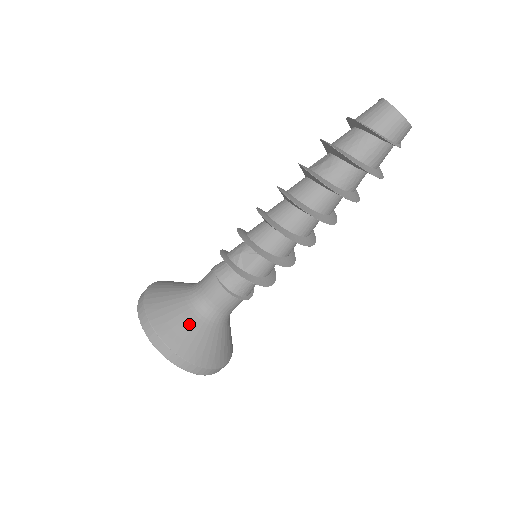
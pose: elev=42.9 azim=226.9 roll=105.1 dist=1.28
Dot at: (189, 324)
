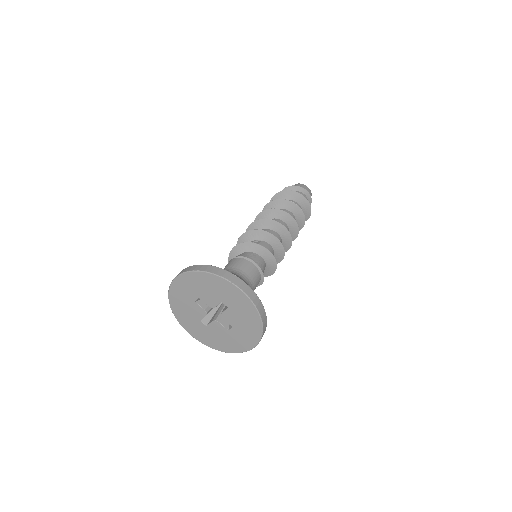
Dot at: occluded
